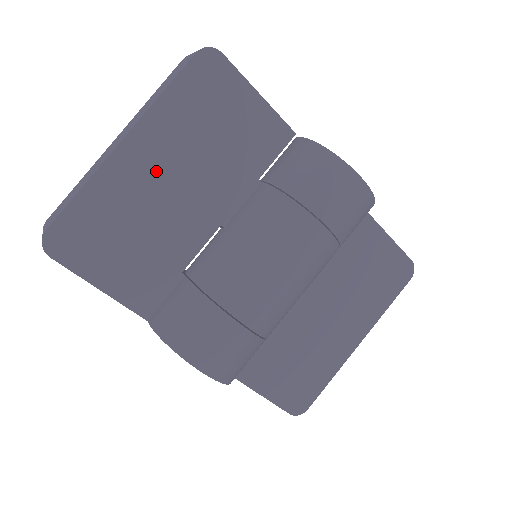
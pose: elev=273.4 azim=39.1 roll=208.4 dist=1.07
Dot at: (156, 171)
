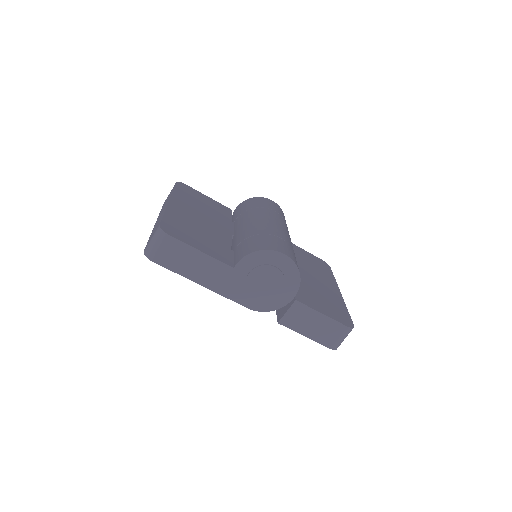
Dot at: (190, 212)
